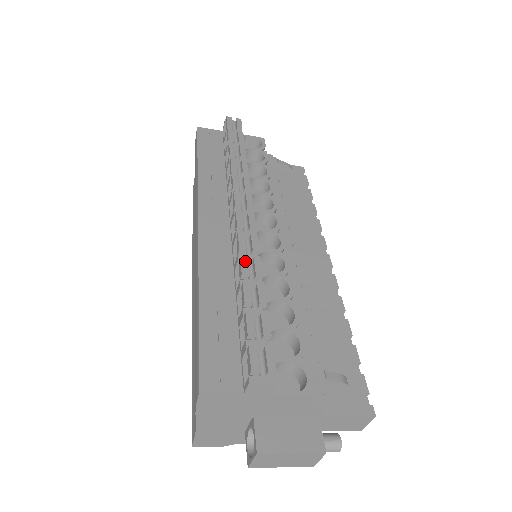
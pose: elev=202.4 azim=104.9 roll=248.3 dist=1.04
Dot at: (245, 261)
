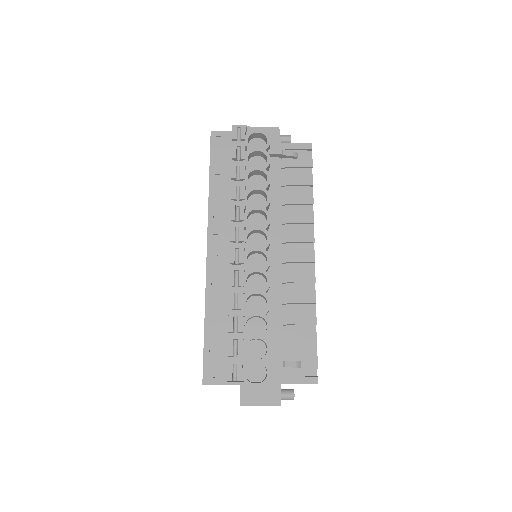
Dot at: (232, 296)
